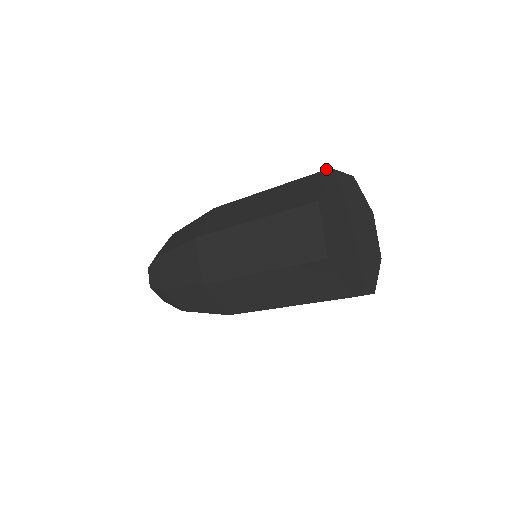
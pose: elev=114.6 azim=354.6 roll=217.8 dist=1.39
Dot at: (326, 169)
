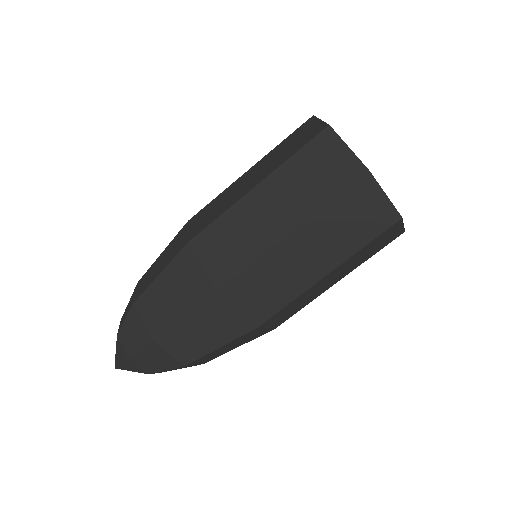
Dot at: (309, 118)
